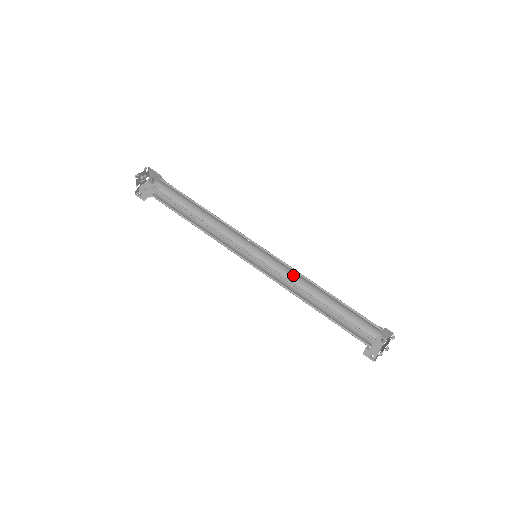
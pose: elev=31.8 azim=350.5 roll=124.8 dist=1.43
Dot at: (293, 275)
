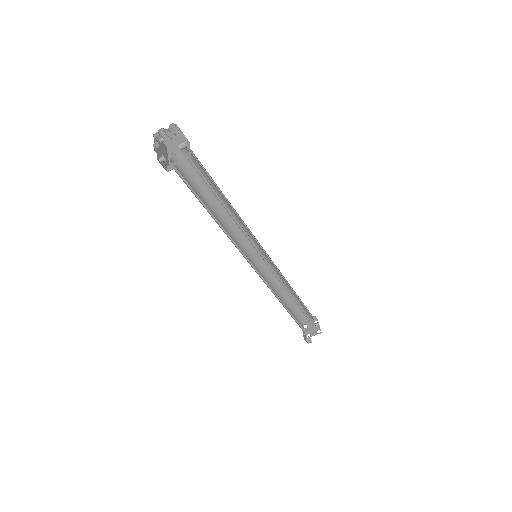
Dot at: (270, 275)
